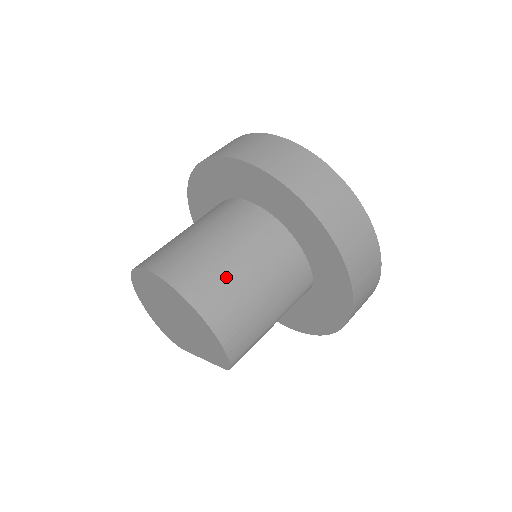
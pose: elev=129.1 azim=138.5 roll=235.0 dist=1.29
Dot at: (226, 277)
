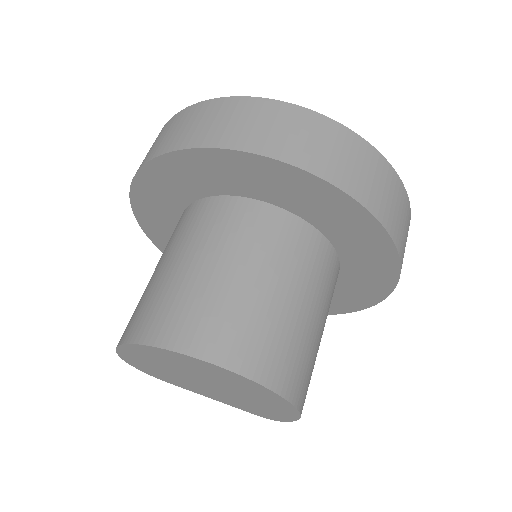
Dot at: (311, 350)
